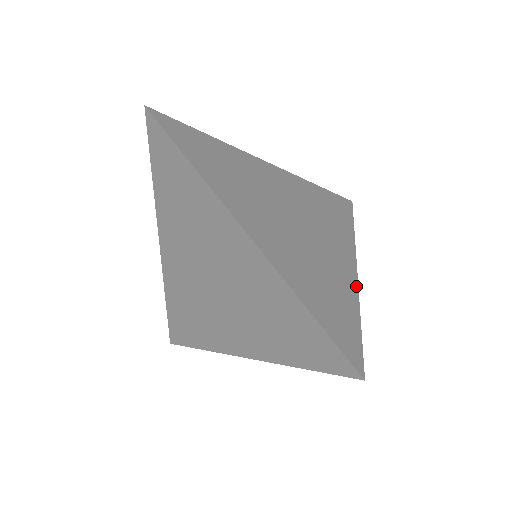
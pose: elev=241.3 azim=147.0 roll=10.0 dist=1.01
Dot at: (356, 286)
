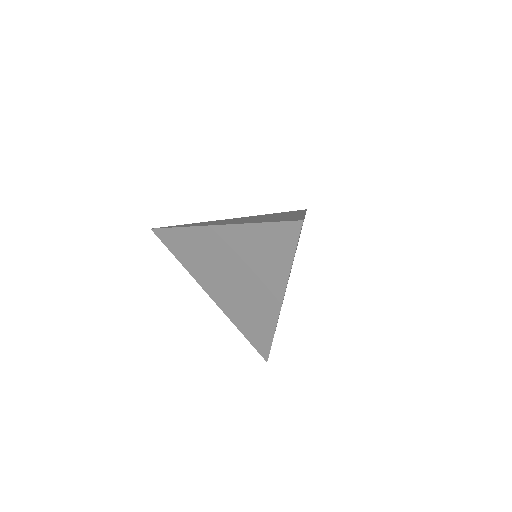
Dot at: occluded
